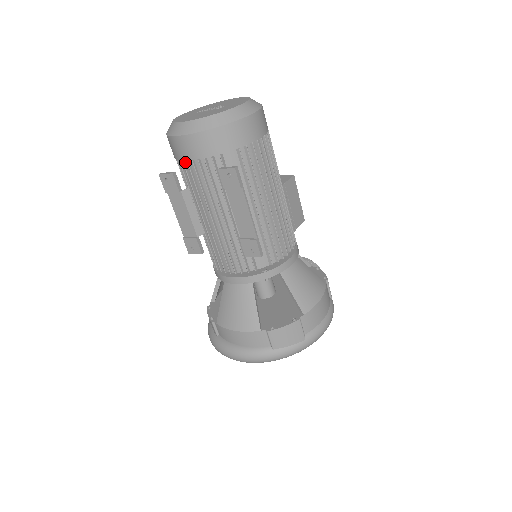
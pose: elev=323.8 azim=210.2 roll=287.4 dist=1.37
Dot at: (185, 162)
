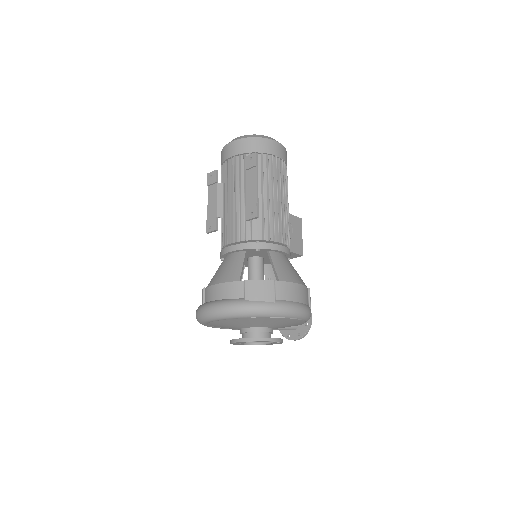
Dot at: (226, 163)
